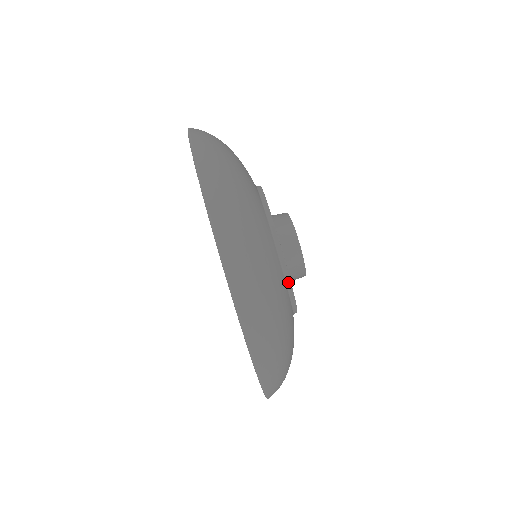
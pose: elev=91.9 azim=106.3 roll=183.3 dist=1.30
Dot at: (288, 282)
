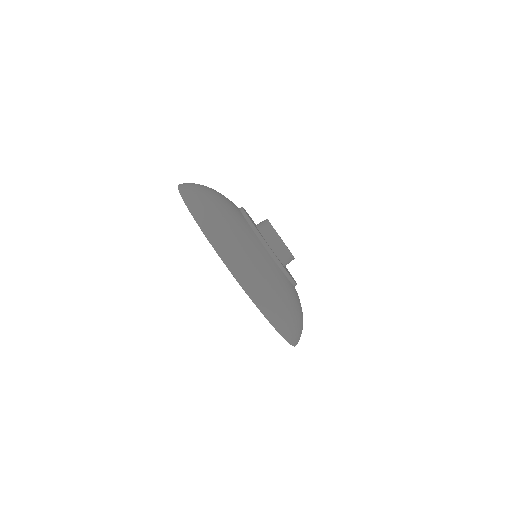
Dot at: (285, 272)
